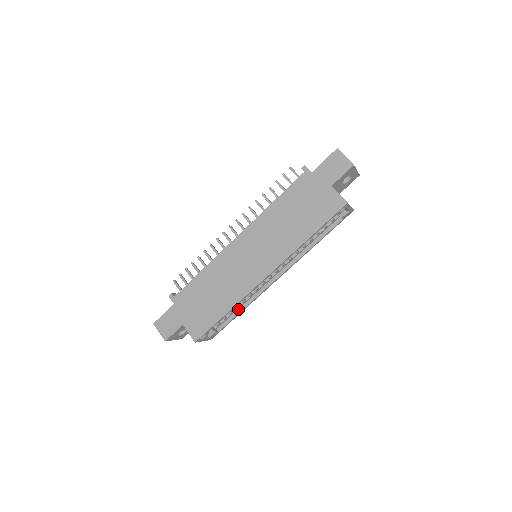
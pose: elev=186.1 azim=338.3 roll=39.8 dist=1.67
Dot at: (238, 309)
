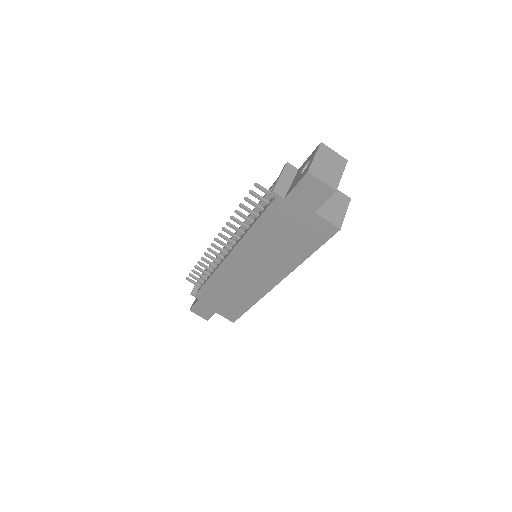
Dot at: occluded
